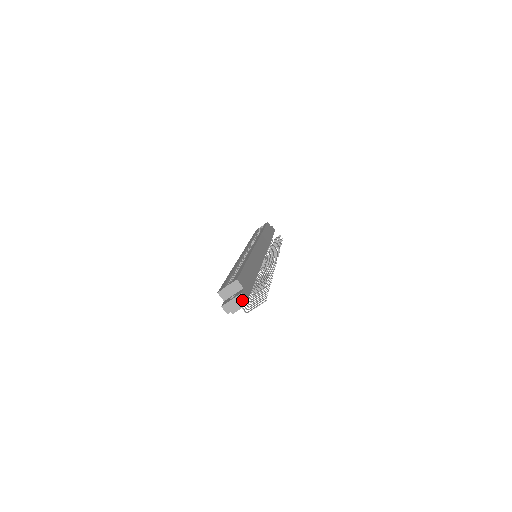
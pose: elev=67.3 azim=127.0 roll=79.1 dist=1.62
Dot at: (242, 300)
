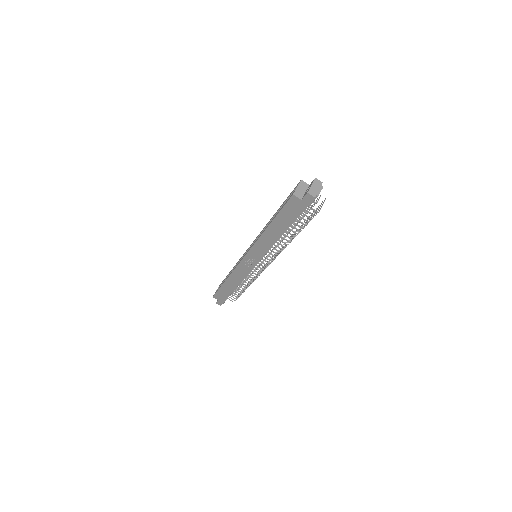
Dot at: (319, 183)
